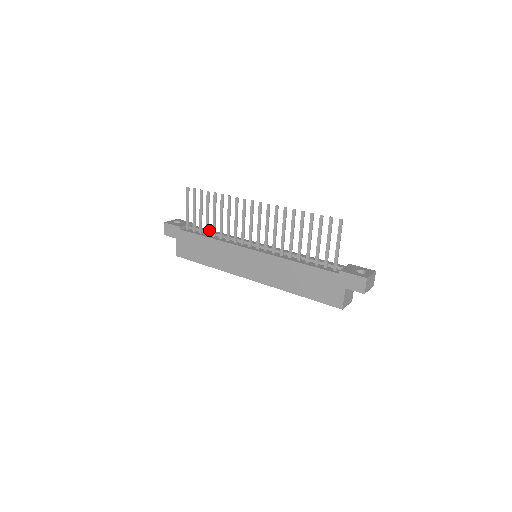
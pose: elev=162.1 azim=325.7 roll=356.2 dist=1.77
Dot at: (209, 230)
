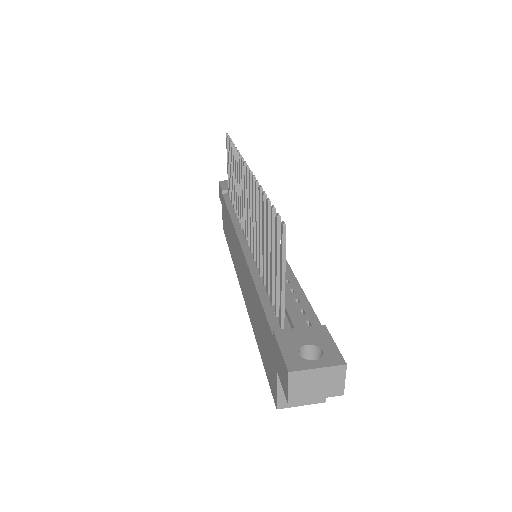
Dot at: occluded
